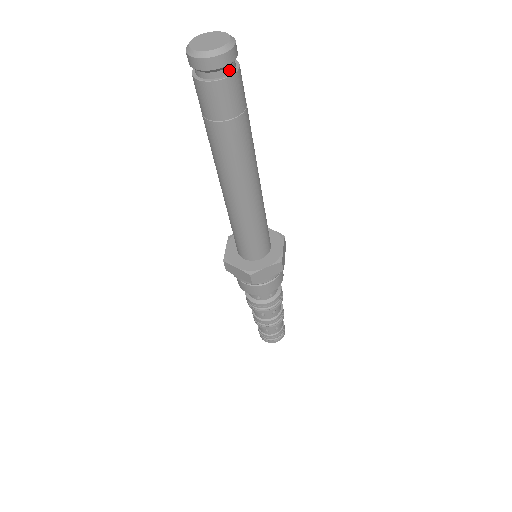
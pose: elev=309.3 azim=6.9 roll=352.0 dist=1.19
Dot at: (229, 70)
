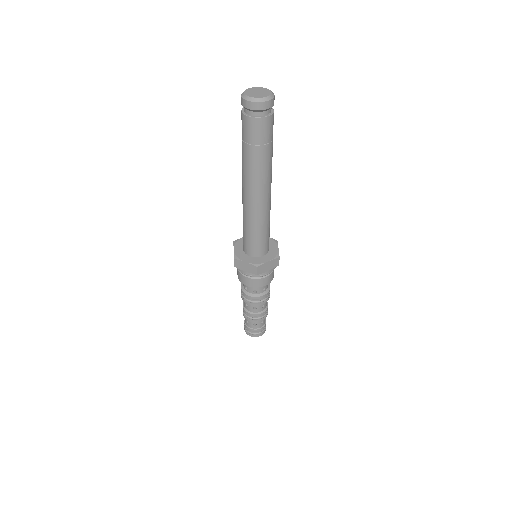
Dot at: (269, 111)
